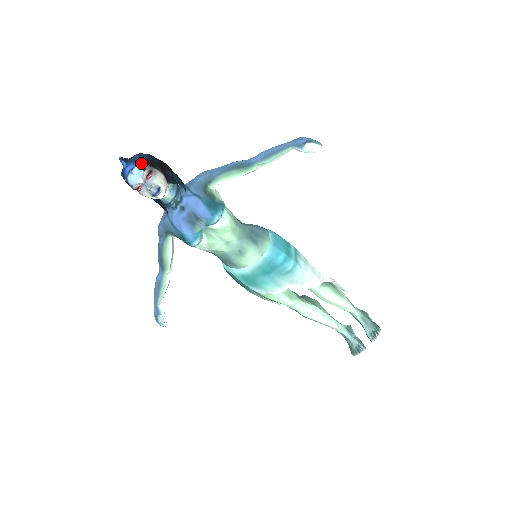
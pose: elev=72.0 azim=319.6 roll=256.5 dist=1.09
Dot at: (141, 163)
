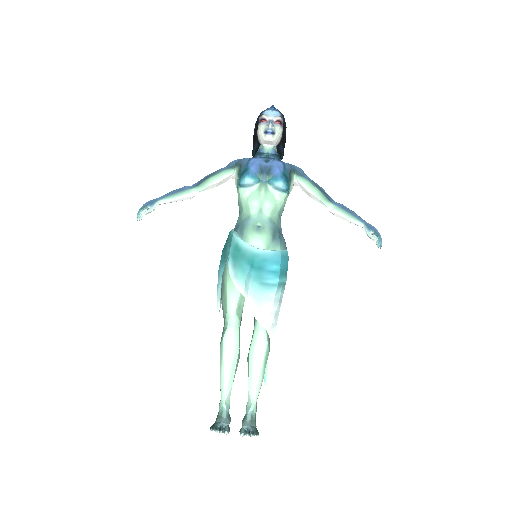
Dot at: (282, 116)
